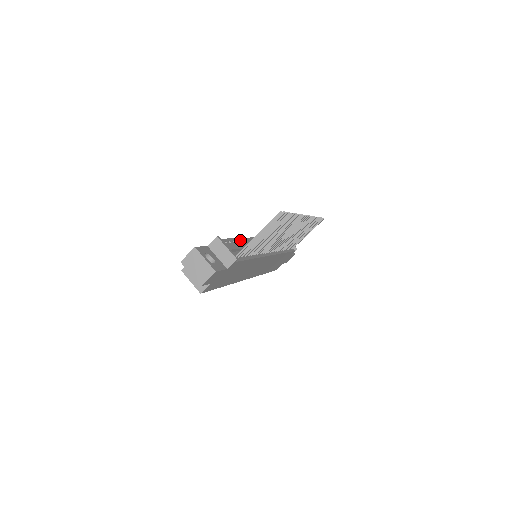
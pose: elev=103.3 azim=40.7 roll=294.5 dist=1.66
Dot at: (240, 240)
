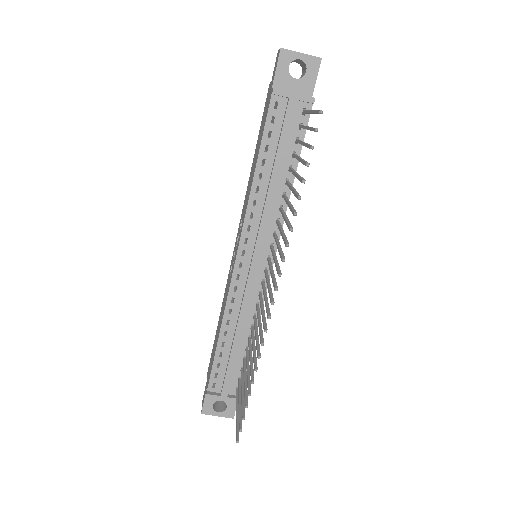
Dot at: (224, 328)
